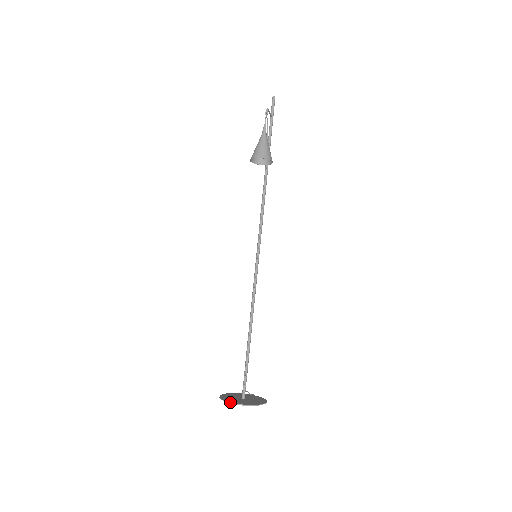
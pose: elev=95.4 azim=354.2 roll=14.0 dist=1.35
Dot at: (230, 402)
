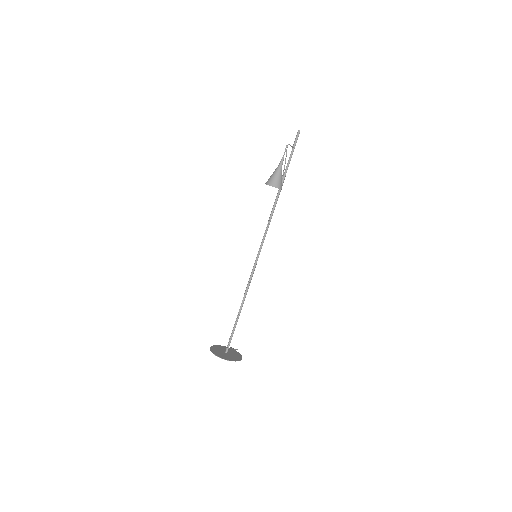
Dot at: (214, 354)
